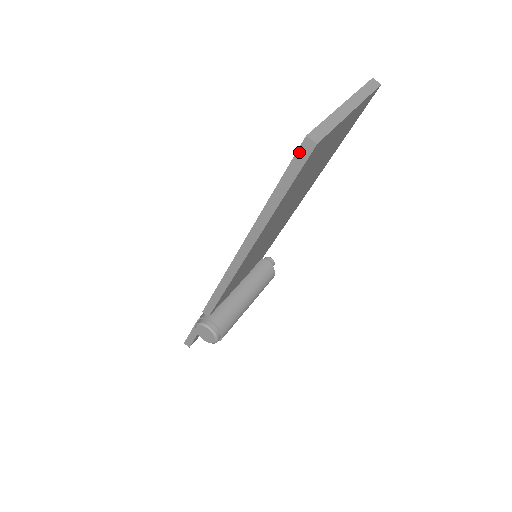
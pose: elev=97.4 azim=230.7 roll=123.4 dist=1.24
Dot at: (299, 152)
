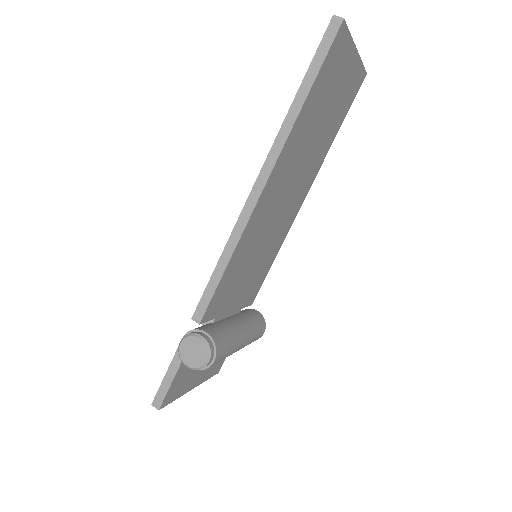
Dot at: (327, 33)
